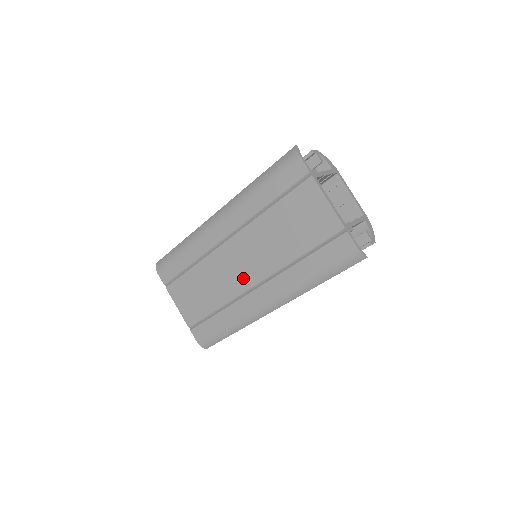
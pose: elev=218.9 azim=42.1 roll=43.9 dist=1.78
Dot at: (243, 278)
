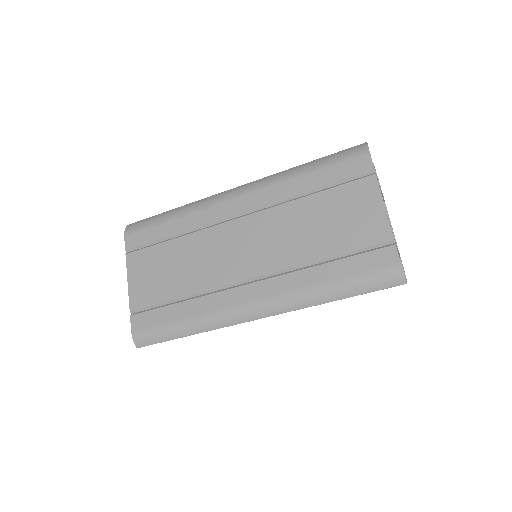
Dot at: (236, 267)
